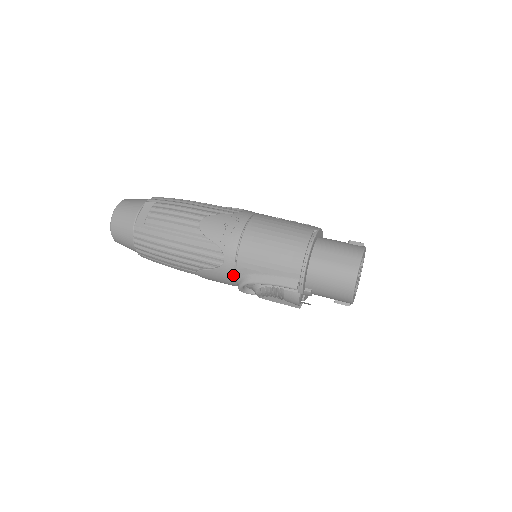
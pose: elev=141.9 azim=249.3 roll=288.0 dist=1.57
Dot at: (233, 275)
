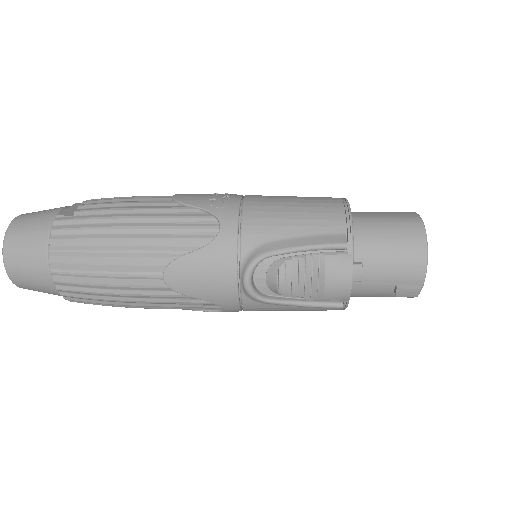
Dot at: (235, 253)
